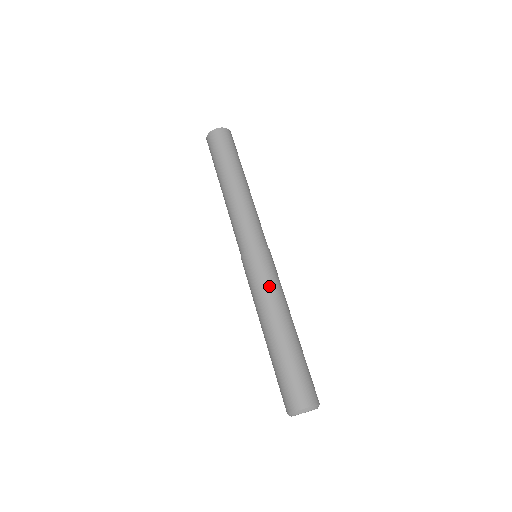
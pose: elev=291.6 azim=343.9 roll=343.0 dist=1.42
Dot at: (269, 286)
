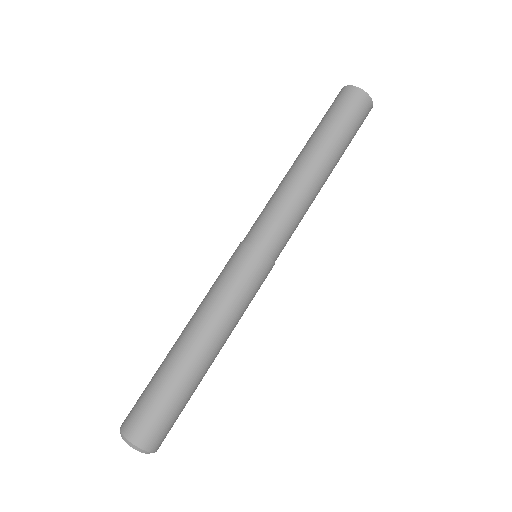
Dot at: (216, 291)
